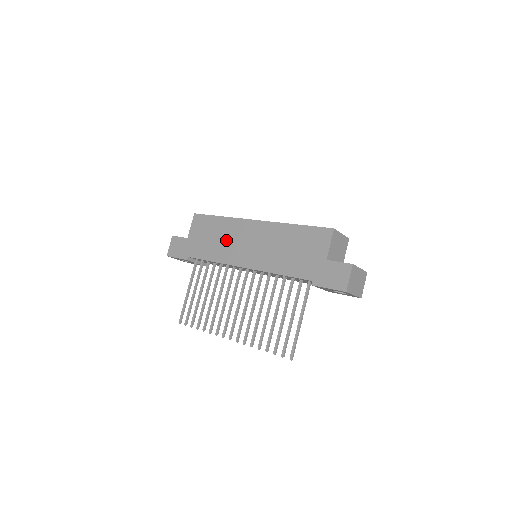
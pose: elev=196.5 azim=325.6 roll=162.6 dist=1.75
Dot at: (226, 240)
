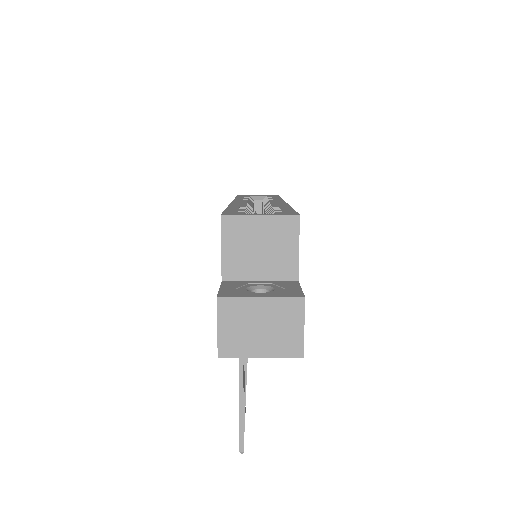
Dot at: occluded
